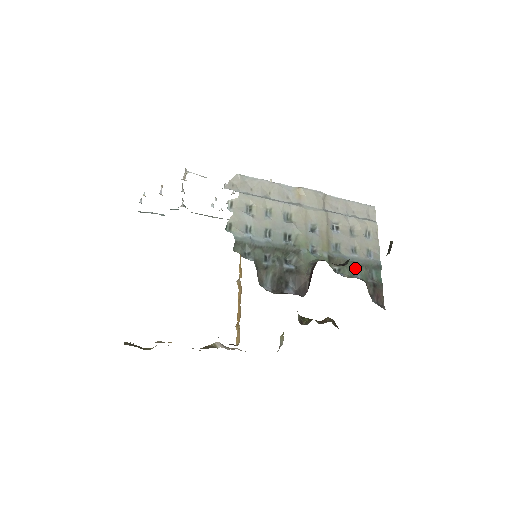
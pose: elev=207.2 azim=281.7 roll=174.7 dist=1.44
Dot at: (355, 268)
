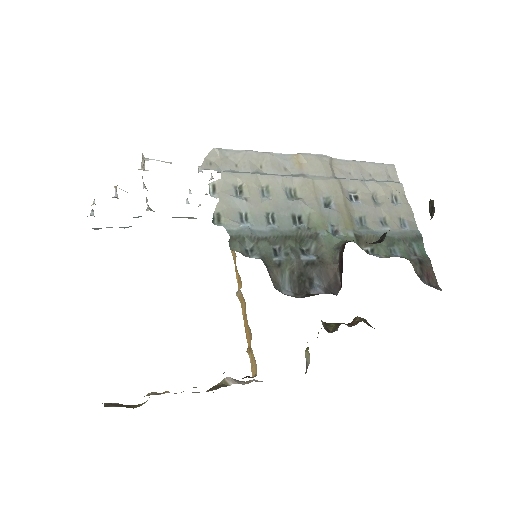
Dot at: (391, 244)
